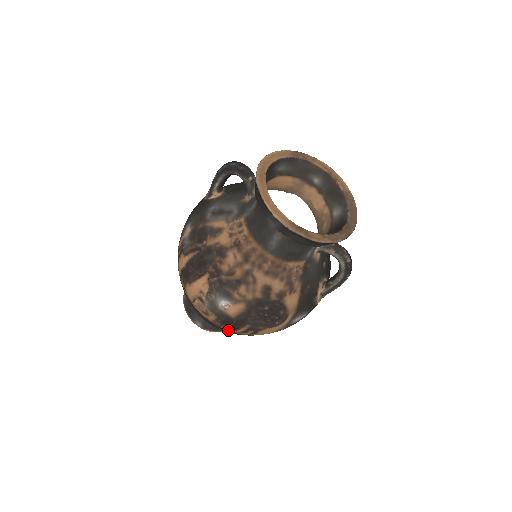
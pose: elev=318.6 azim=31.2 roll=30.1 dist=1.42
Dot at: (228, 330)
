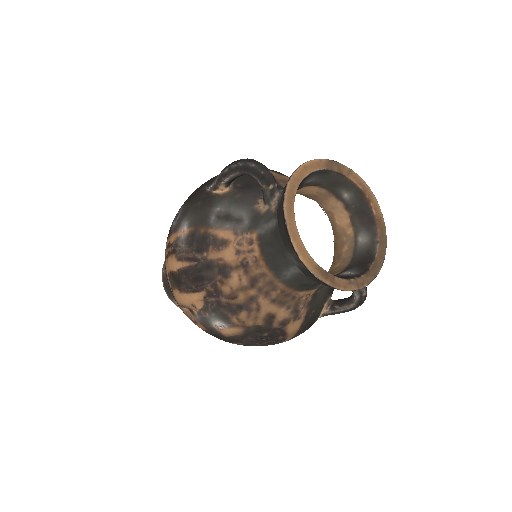
Dot at: occluded
